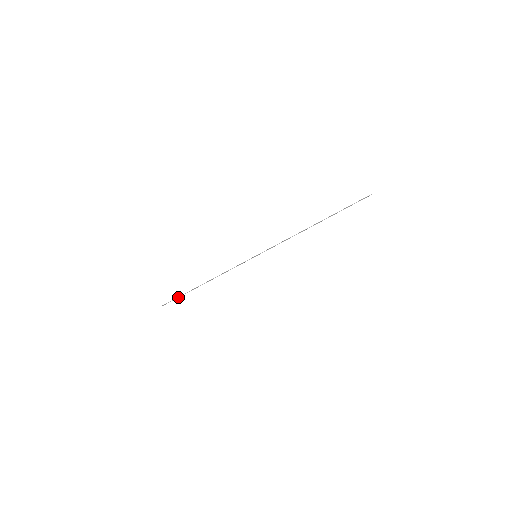
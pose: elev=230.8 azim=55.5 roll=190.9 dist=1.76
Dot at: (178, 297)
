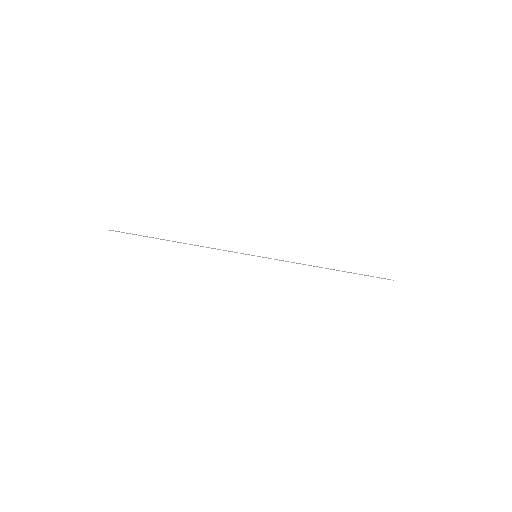
Dot at: occluded
